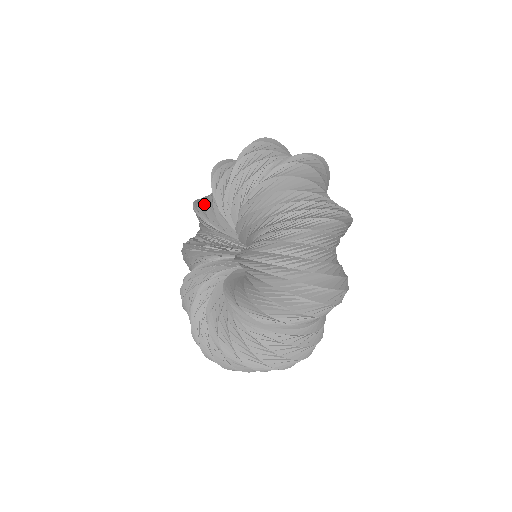
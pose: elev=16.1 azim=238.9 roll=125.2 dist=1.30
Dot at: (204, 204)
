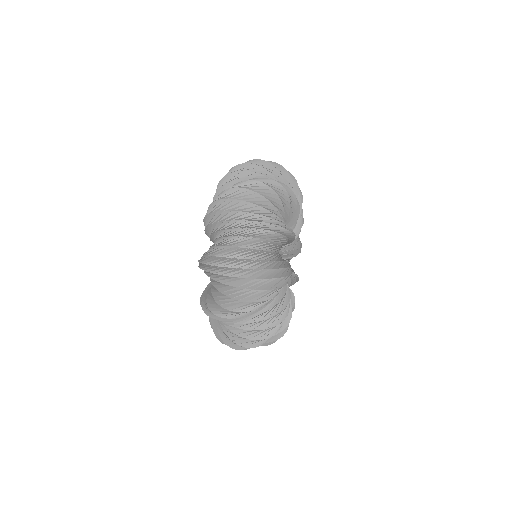
Dot at: occluded
